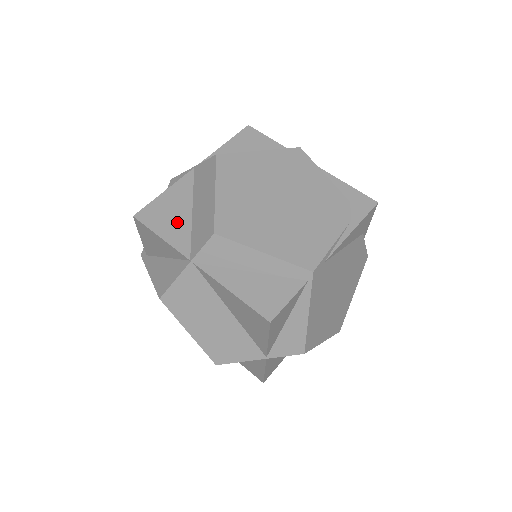
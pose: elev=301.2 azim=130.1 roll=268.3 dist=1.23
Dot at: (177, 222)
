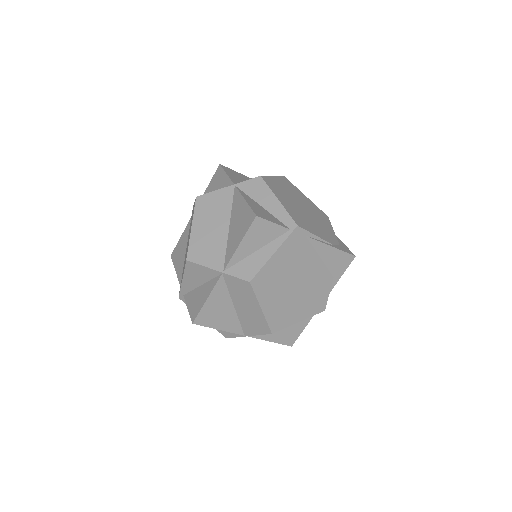
Dot at: (240, 179)
